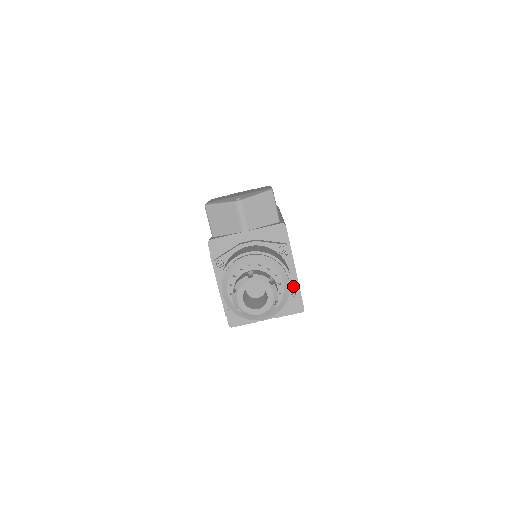
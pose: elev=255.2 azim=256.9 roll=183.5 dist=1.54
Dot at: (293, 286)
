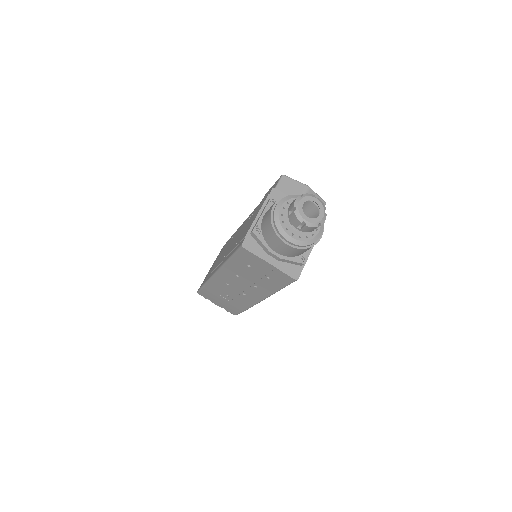
Dot at: (306, 255)
